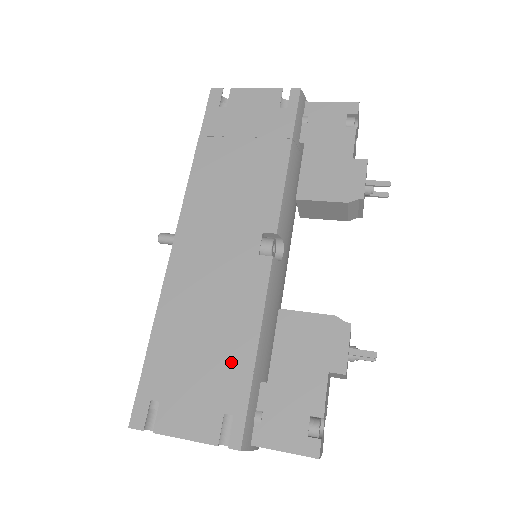
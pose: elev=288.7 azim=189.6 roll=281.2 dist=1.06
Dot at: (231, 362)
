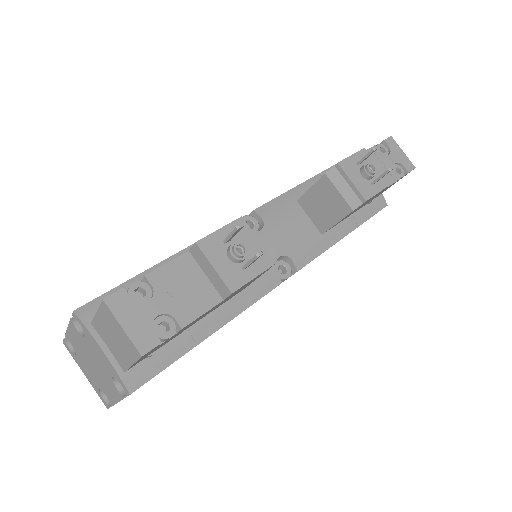
Dot at: occluded
